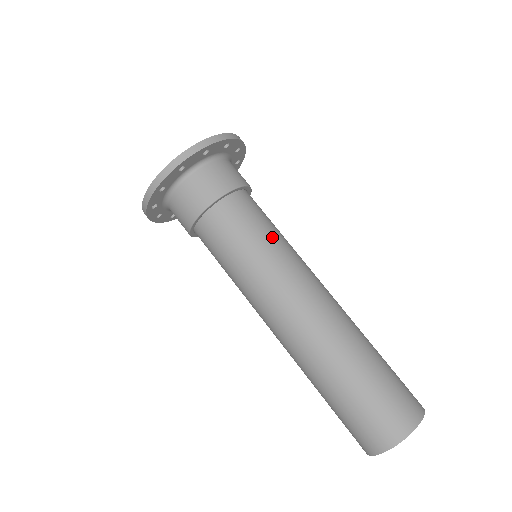
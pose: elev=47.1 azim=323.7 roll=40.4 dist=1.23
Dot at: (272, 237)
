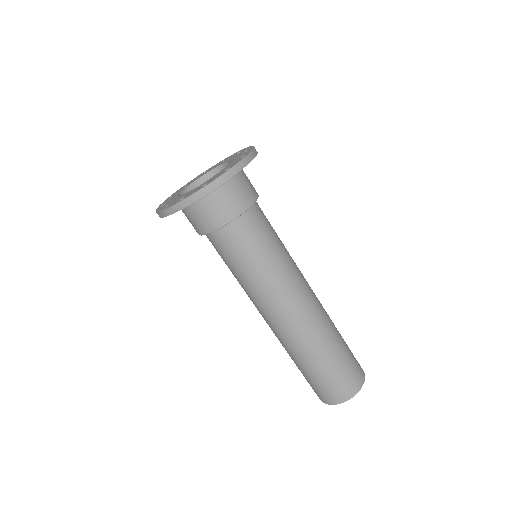
Dot at: (277, 250)
